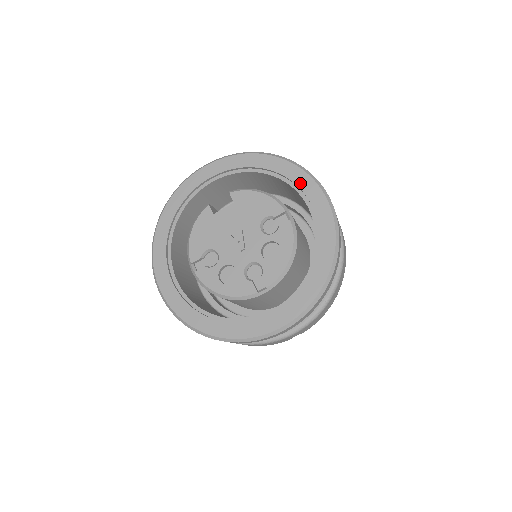
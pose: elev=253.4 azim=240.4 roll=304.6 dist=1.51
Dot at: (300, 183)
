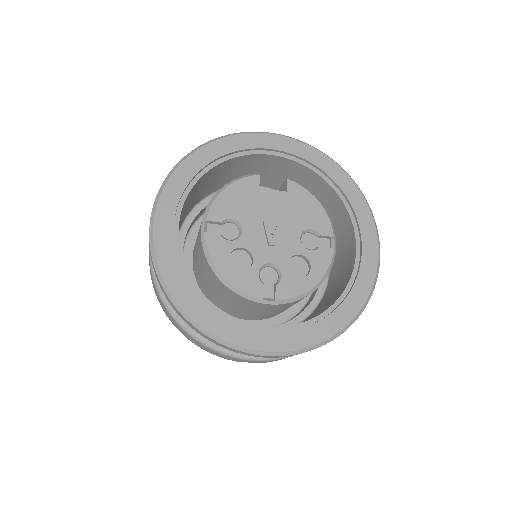
Dot at: (362, 221)
